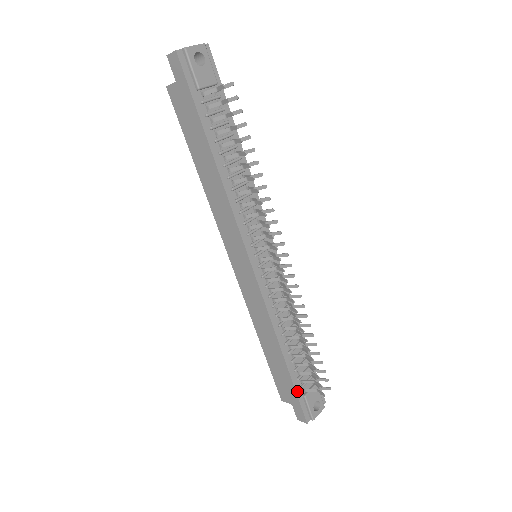
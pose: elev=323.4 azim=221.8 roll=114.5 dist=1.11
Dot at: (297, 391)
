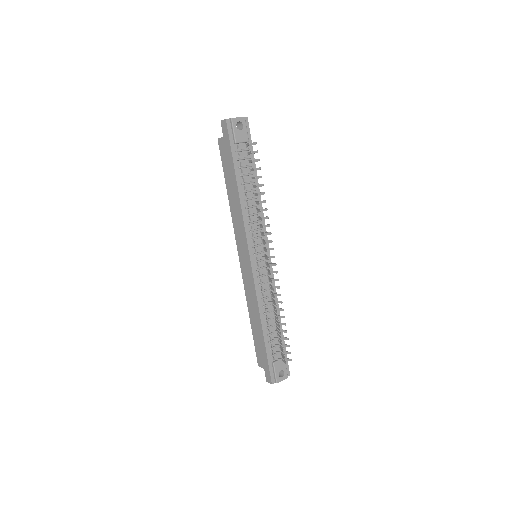
Dot at: (268, 358)
